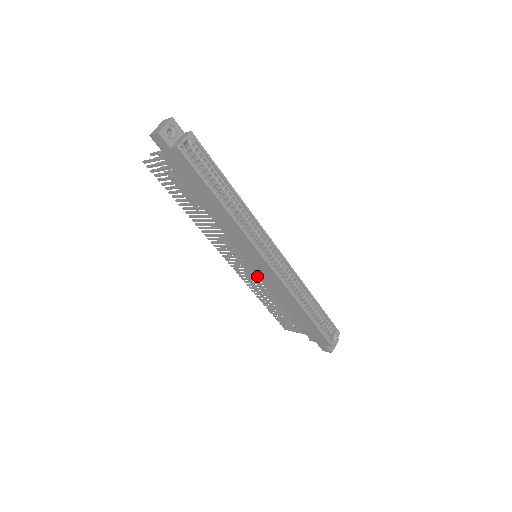
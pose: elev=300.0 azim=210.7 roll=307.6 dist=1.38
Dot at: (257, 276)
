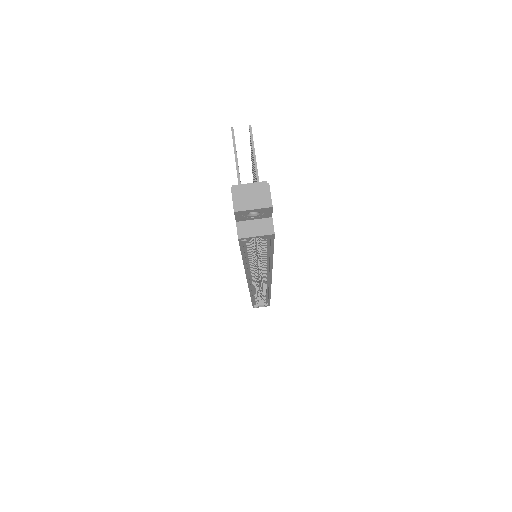
Dot at: occluded
